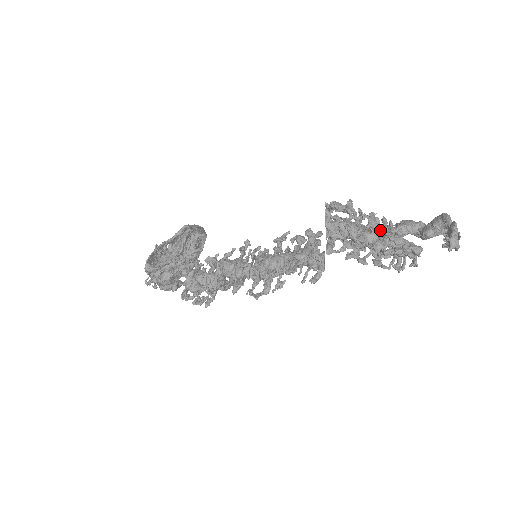
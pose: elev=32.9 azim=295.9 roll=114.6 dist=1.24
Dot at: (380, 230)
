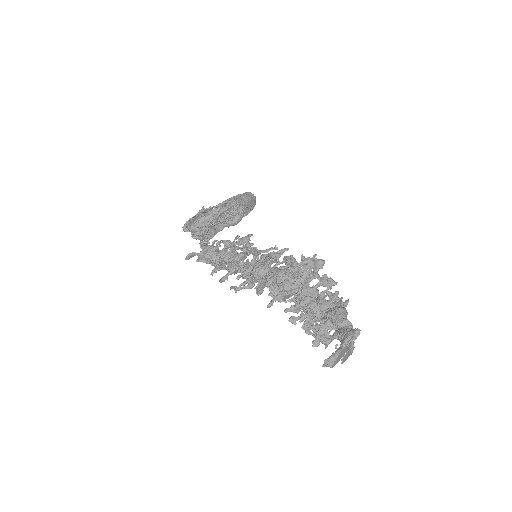
Dot at: (308, 311)
